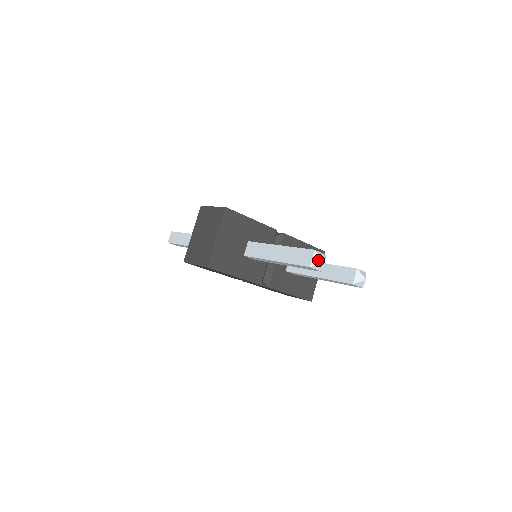
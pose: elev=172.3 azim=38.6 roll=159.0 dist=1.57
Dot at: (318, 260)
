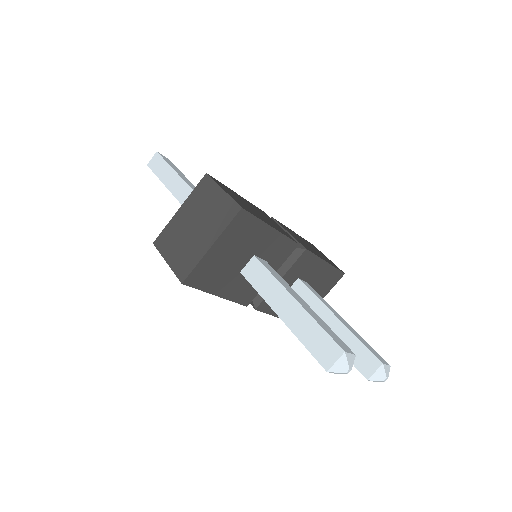
Dot at: (343, 367)
